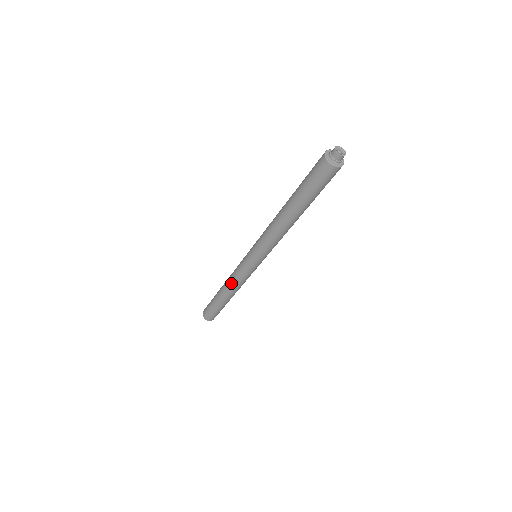
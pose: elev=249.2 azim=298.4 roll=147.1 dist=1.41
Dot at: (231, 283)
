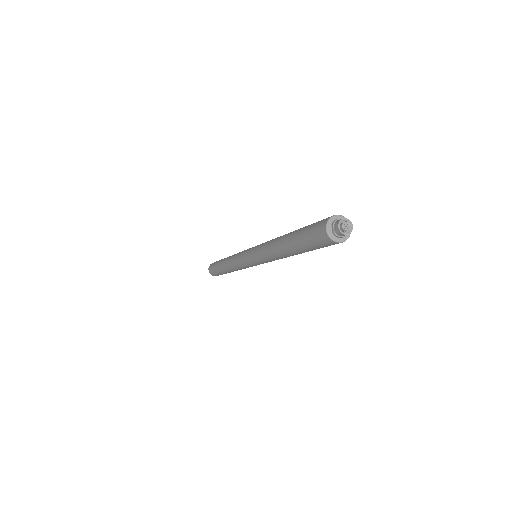
Dot at: (232, 257)
